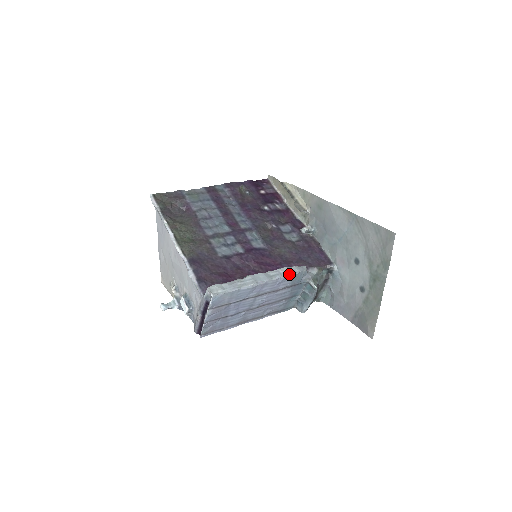
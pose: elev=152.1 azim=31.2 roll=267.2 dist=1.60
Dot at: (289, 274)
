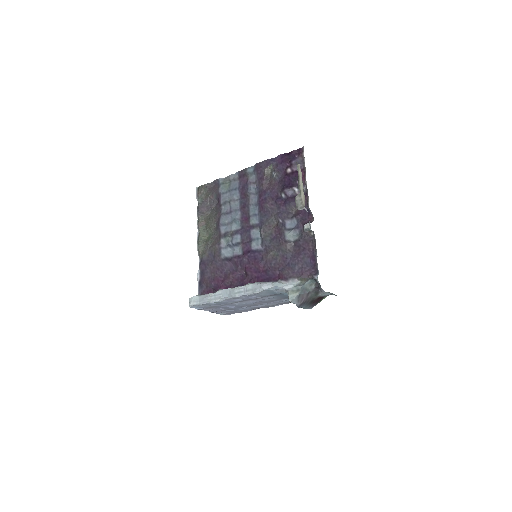
Dot at: (251, 293)
